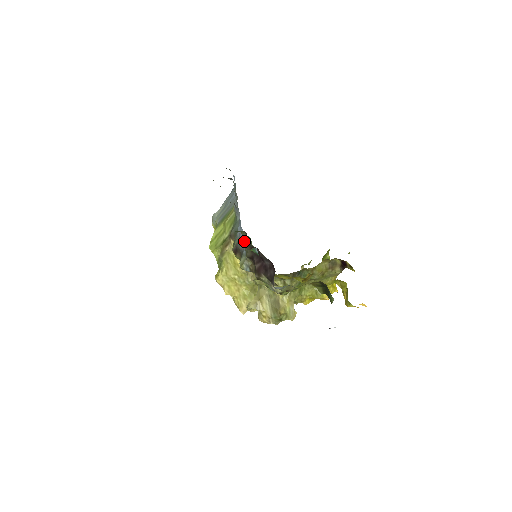
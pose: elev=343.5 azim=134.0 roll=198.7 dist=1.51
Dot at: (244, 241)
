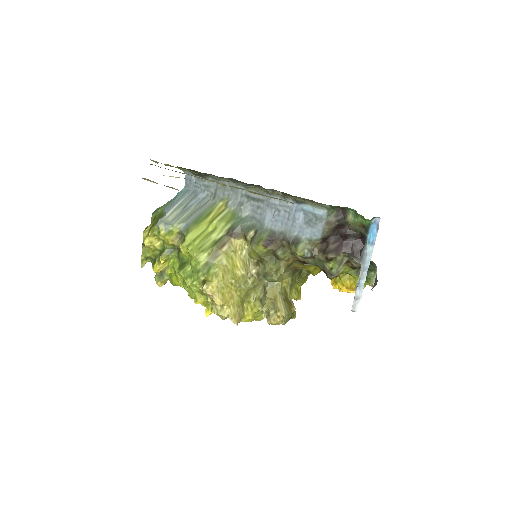
Dot at: (326, 221)
